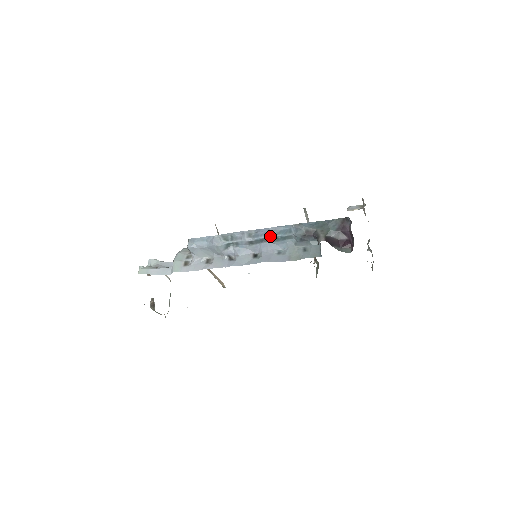
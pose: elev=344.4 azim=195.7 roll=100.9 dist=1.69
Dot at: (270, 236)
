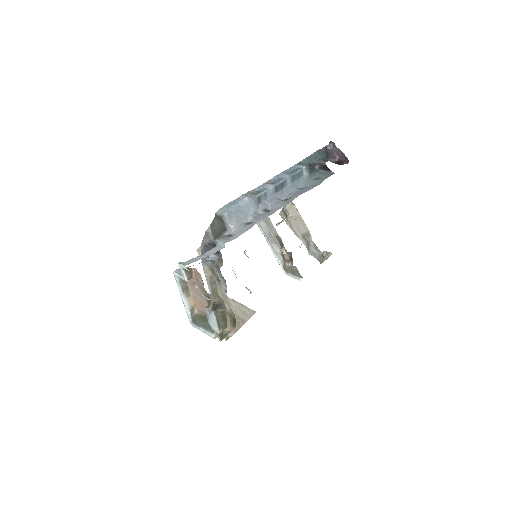
Dot at: (288, 176)
